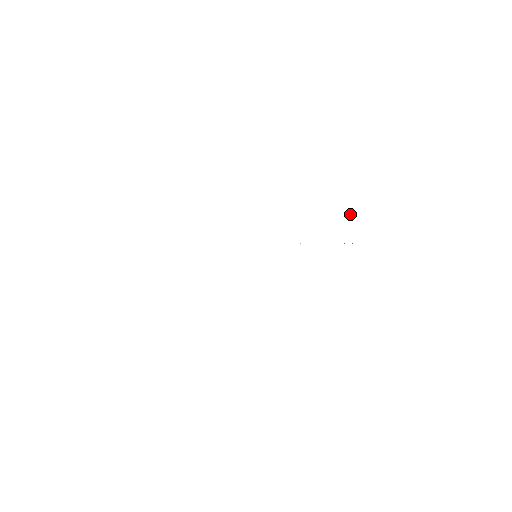
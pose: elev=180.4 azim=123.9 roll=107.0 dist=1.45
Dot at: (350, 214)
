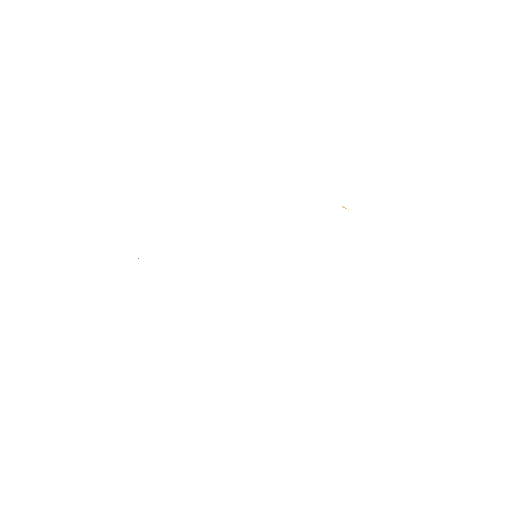
Dot at: occluded
